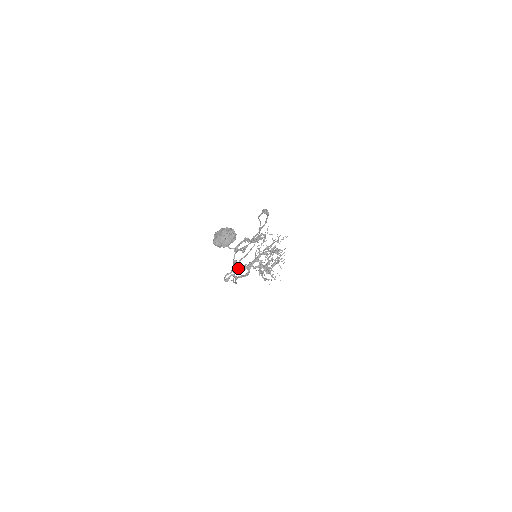
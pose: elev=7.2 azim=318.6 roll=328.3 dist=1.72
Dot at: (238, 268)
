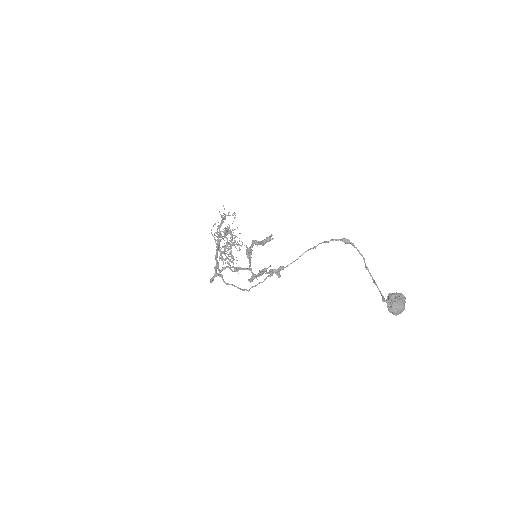
Dot at: (256, 277)
